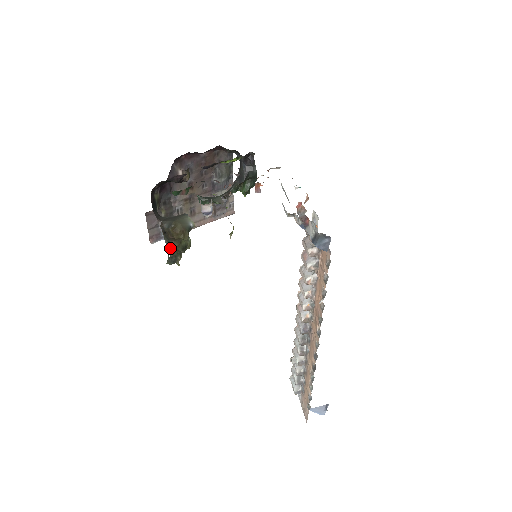
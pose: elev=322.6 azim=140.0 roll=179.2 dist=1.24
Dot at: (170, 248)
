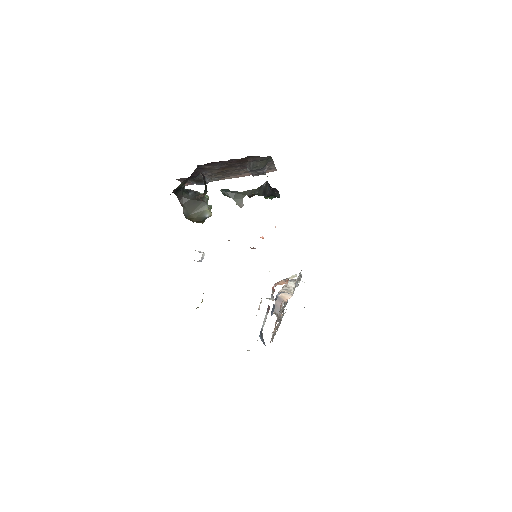
Dot at: occluded
